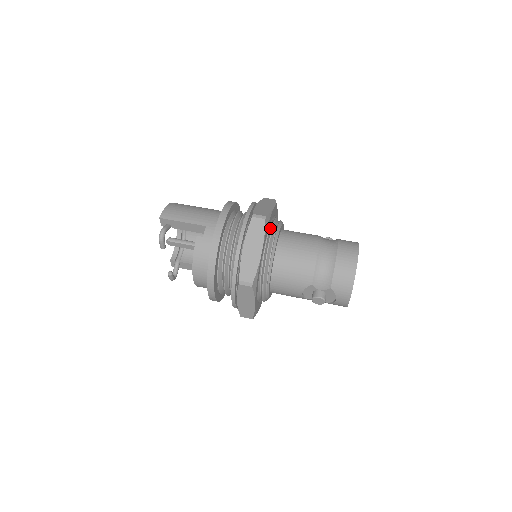
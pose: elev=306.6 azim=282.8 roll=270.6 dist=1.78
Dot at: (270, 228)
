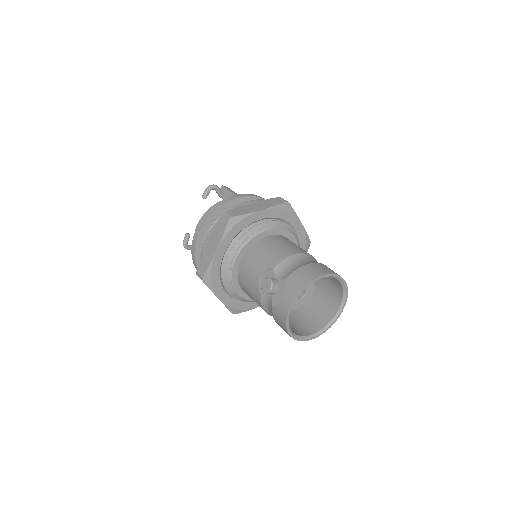
Dot at: occluded
